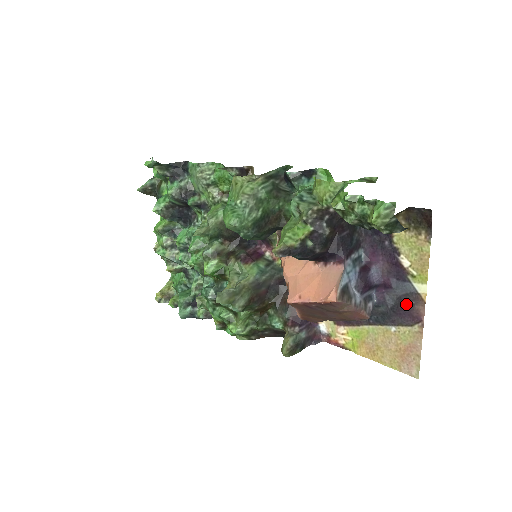
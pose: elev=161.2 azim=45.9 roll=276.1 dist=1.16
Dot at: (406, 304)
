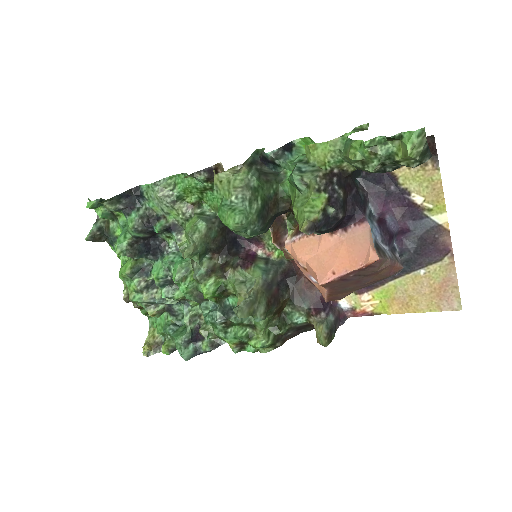
Dot at: (429, 241)
